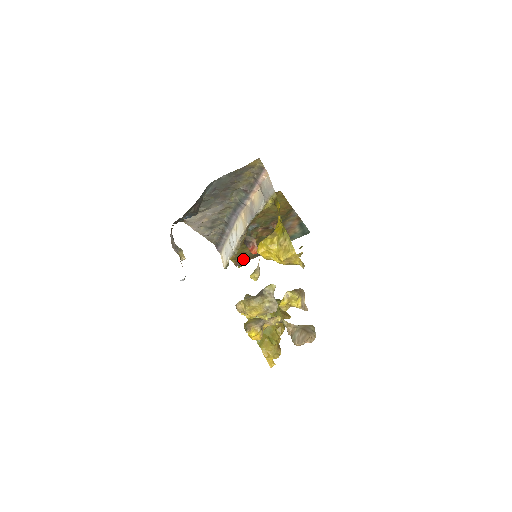
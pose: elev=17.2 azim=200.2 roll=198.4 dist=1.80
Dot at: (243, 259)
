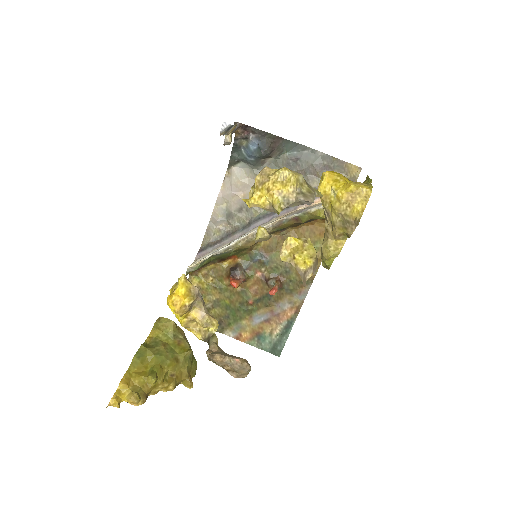
Dot at: occluded
